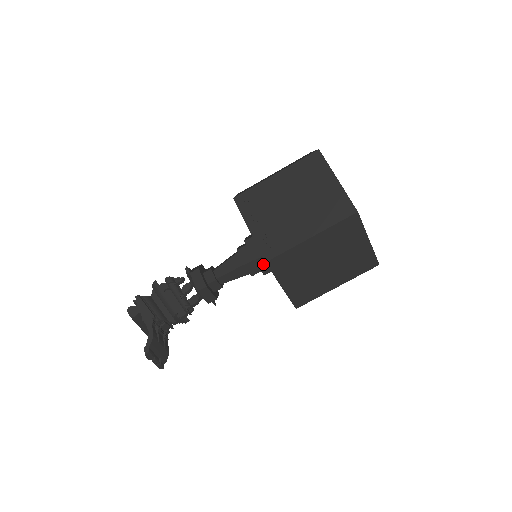
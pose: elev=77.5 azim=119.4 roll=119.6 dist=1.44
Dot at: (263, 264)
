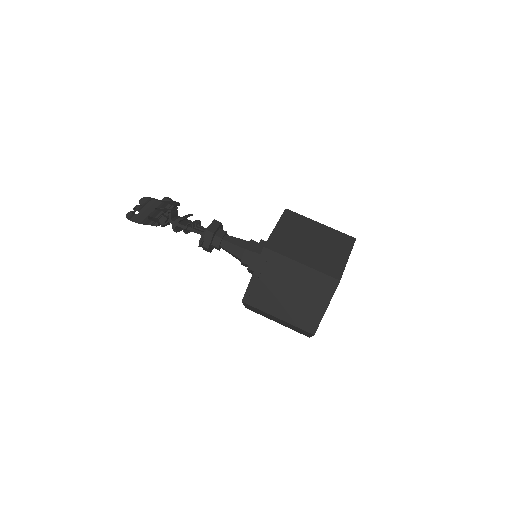
Dot at: (262, 246)
